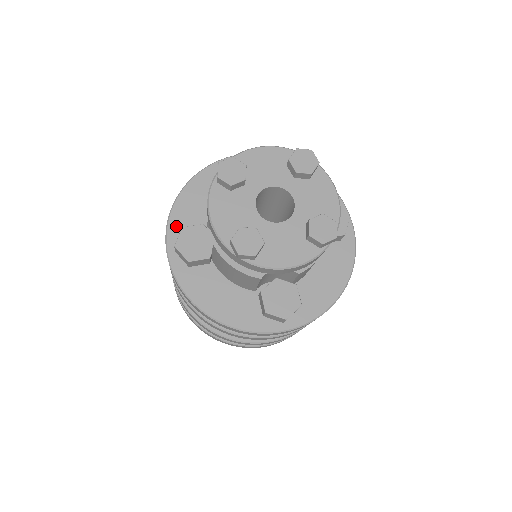
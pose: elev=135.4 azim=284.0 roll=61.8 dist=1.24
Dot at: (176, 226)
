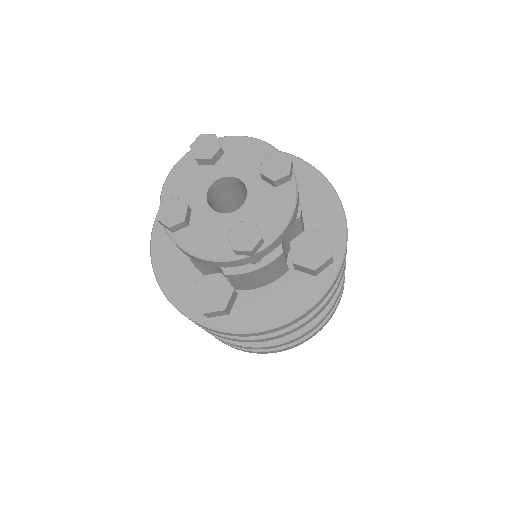
Dot at: occluded
